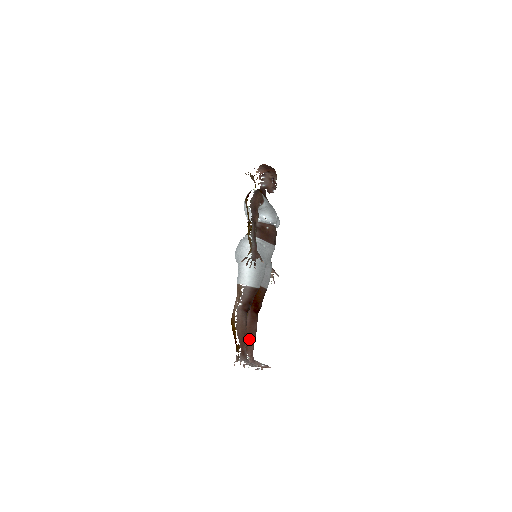
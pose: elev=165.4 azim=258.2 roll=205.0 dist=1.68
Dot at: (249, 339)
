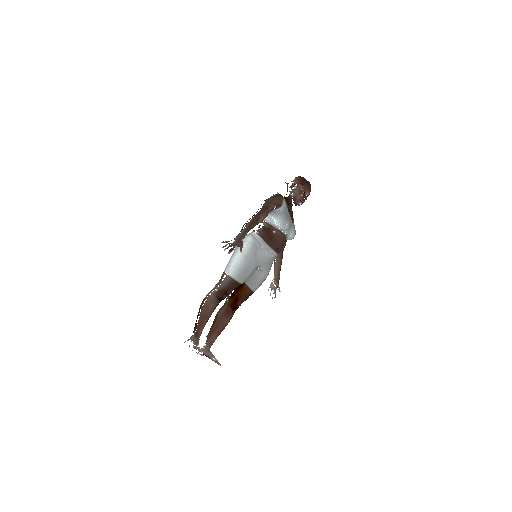
Dot at: (214, 329)
